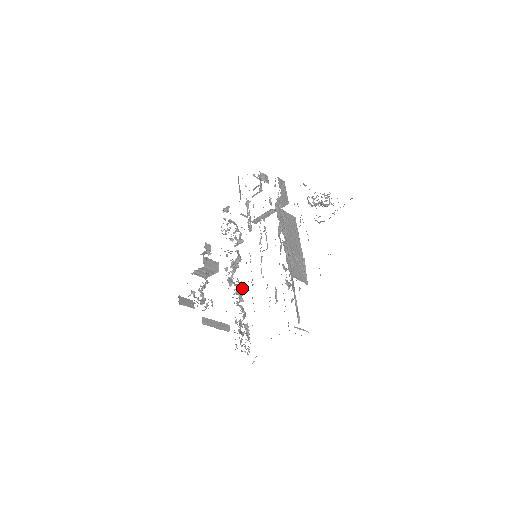
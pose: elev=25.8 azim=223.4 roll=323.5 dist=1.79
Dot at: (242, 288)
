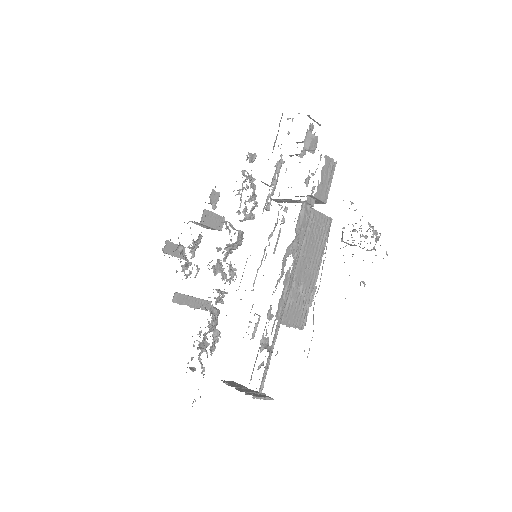
Dot at: (230, 281)
